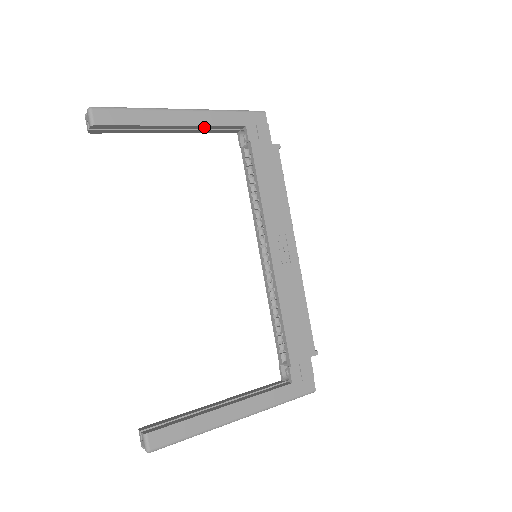
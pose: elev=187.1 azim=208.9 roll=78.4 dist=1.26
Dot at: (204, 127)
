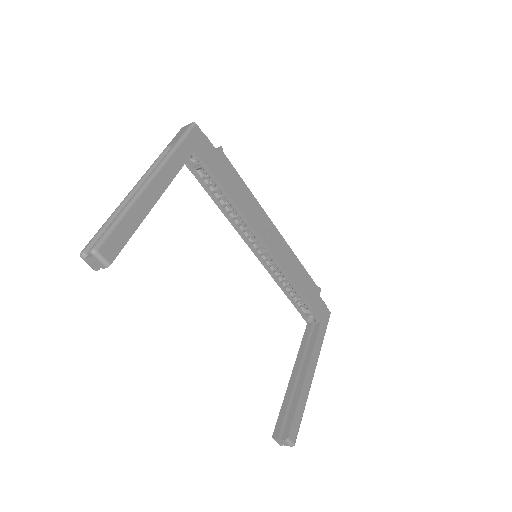
Dot at: (169, 180)
